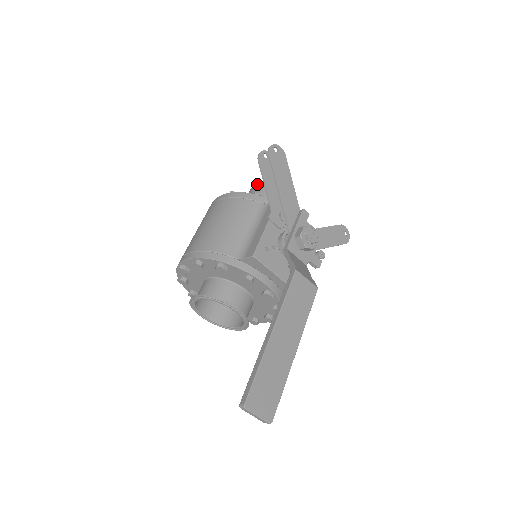
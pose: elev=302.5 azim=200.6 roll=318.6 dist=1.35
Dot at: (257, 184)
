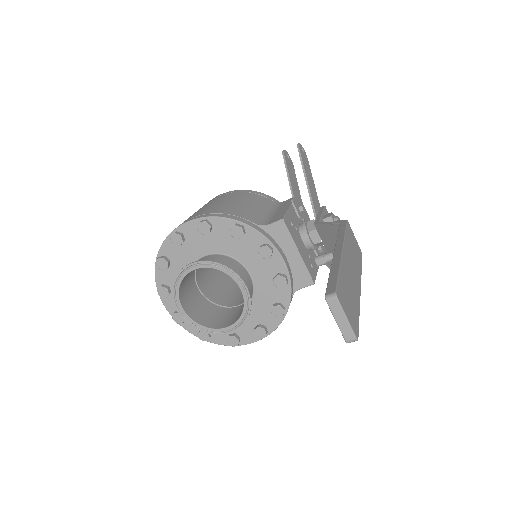
Dot at: occluded
